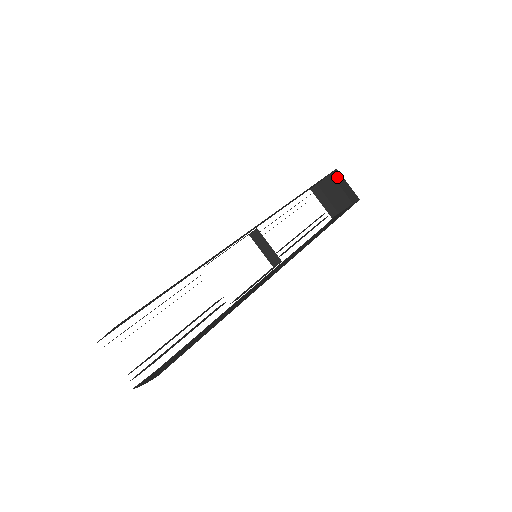
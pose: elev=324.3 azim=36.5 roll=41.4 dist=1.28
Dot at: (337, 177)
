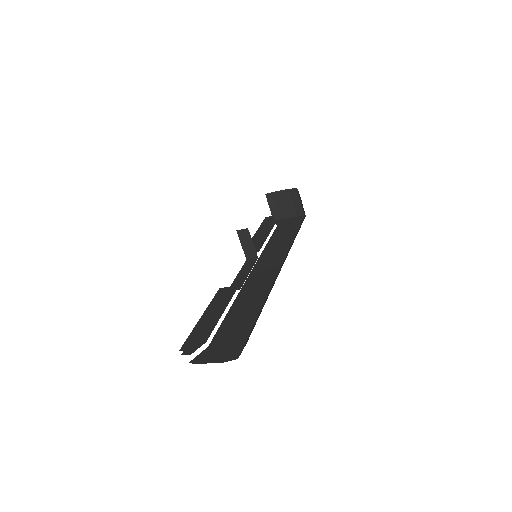
Dot at: (294, 194)
